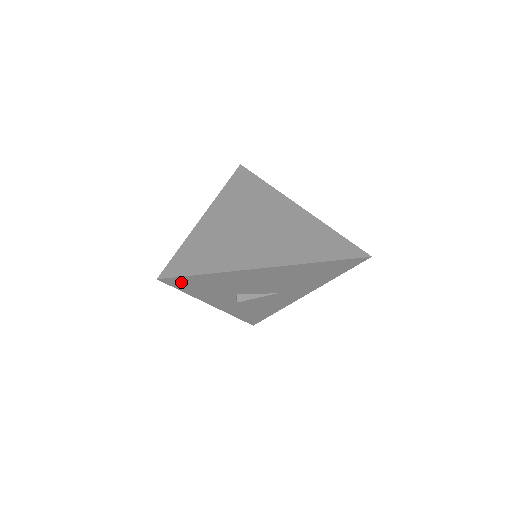
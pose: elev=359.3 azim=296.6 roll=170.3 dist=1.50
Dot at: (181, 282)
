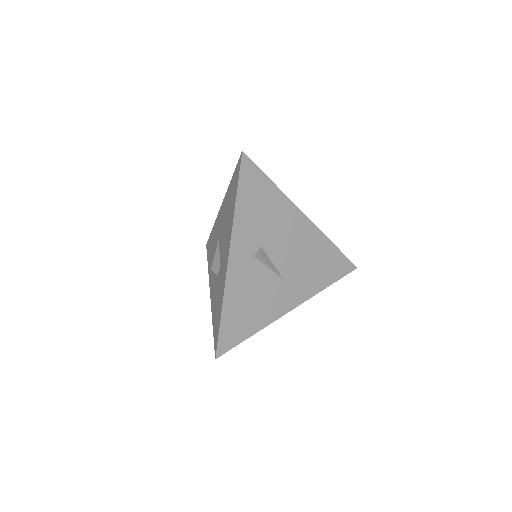
Dot at: (249, 176)
